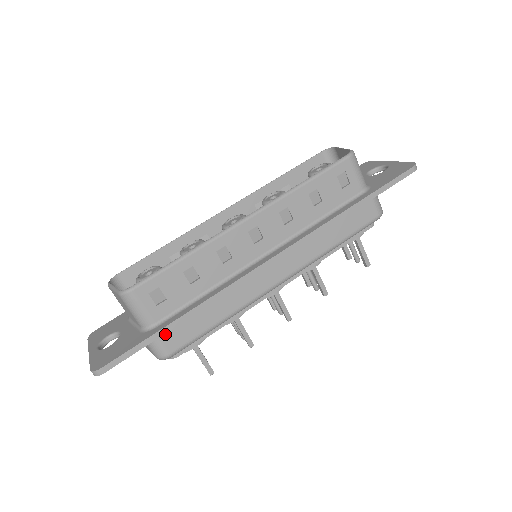
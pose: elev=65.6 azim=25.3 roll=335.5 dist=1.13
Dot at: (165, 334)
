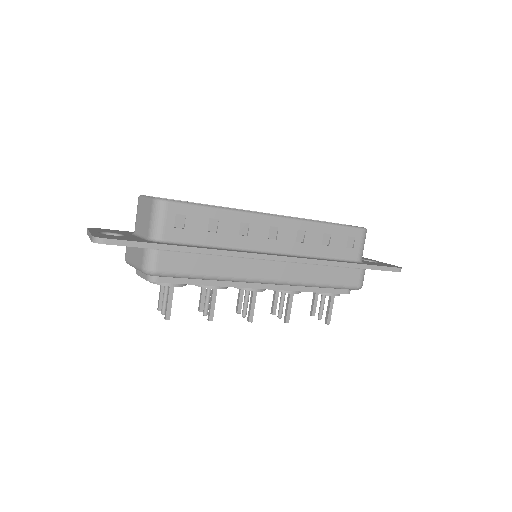
Dot at: (165, 252)
